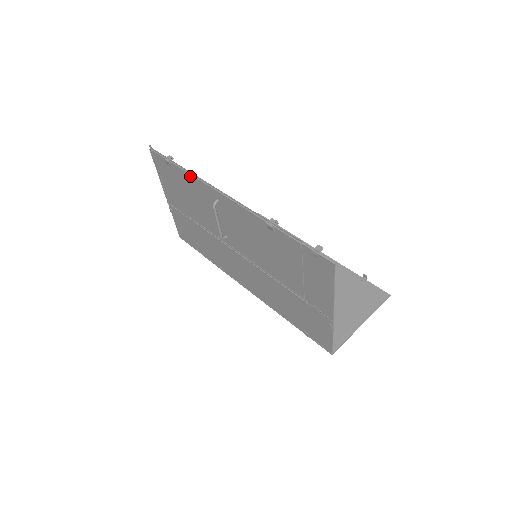
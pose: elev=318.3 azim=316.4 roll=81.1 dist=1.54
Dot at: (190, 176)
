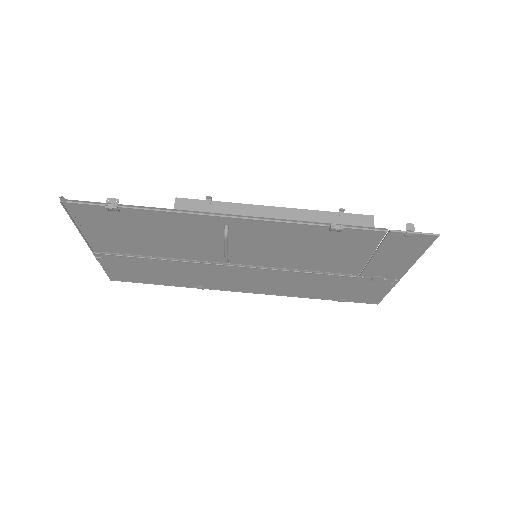
Dot at: (167, 214)
